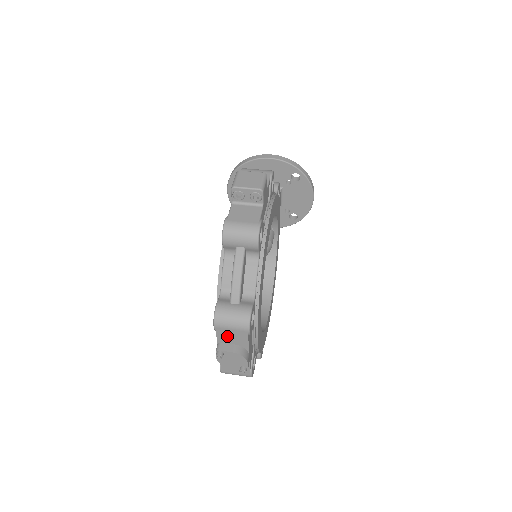
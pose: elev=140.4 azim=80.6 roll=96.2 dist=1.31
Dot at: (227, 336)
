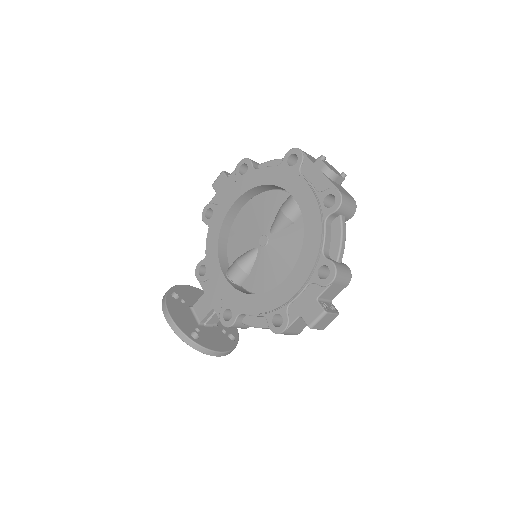
Dot at: (312, 159)
